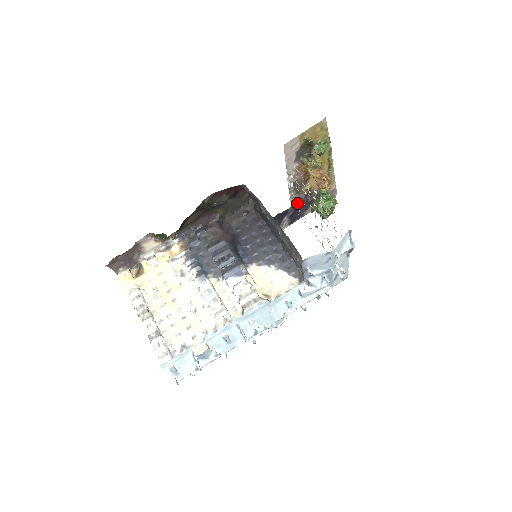
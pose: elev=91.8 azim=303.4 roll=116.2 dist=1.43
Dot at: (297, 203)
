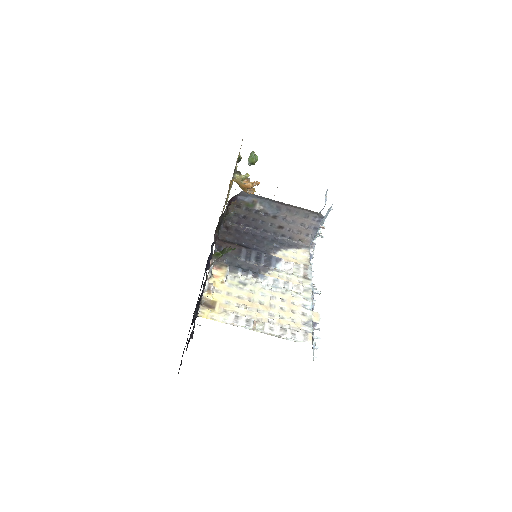
Dot at: occluded
